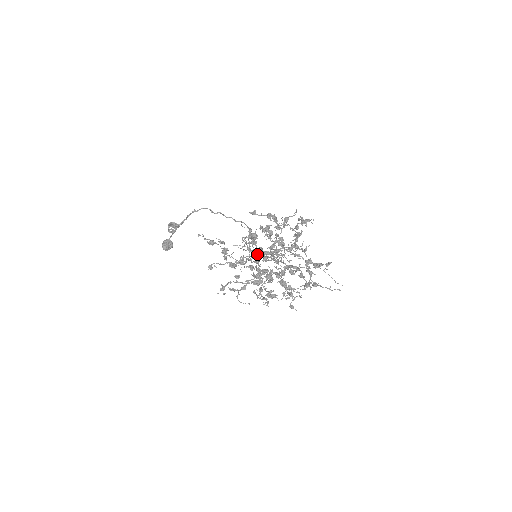
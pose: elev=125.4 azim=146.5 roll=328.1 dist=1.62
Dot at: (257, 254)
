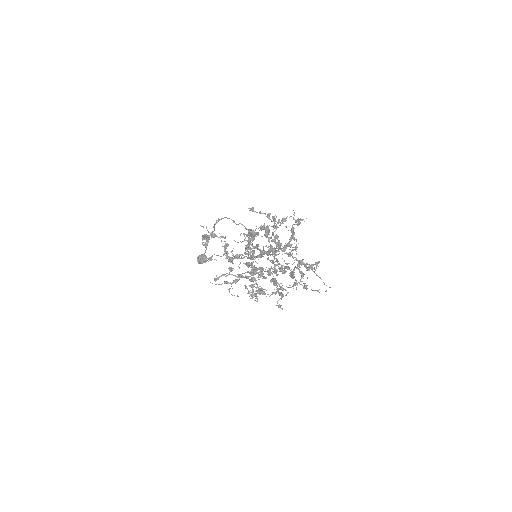
Dot at: (253, 251)
